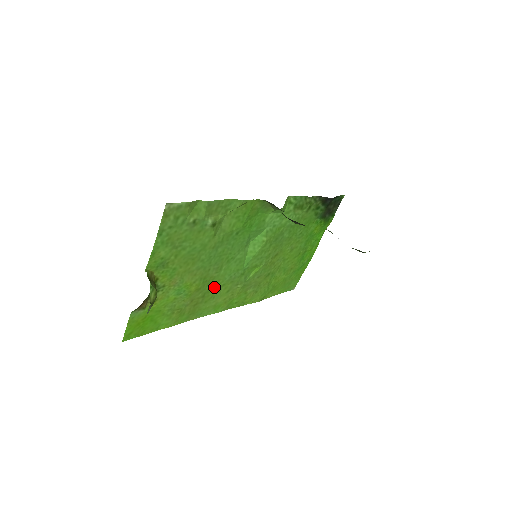
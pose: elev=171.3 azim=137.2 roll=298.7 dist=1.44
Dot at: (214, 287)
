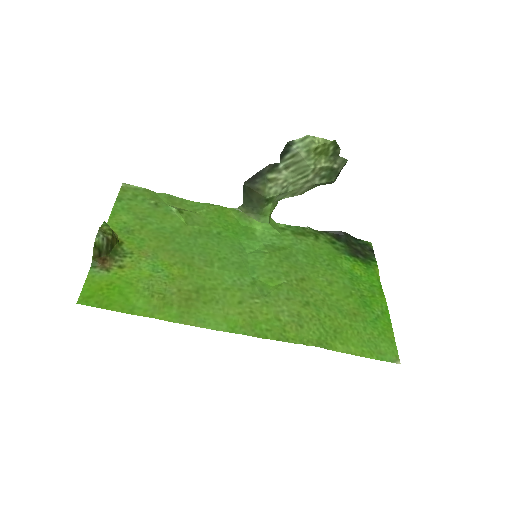
Dot at: (212, 287)
